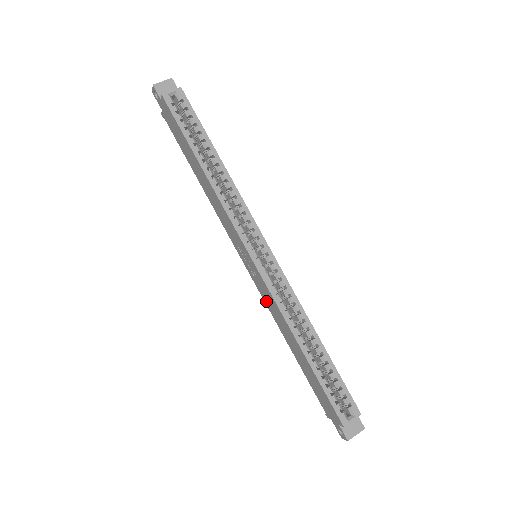
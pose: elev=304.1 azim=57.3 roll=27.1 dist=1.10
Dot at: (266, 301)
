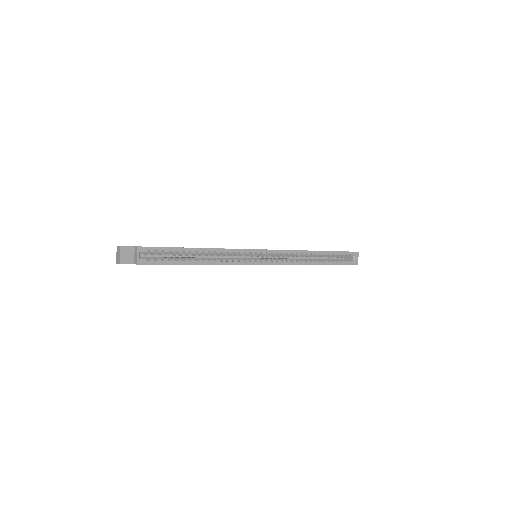
Dot at: occluded
